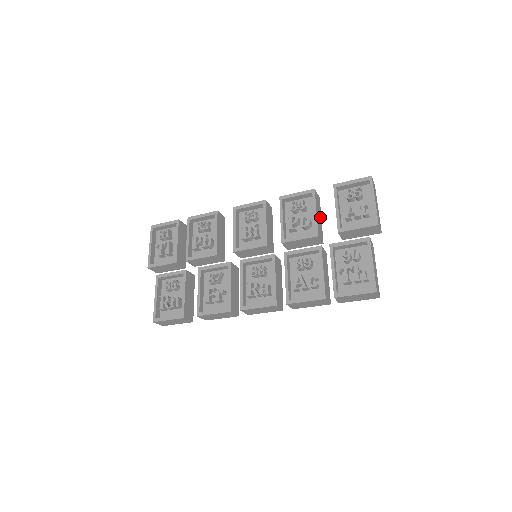
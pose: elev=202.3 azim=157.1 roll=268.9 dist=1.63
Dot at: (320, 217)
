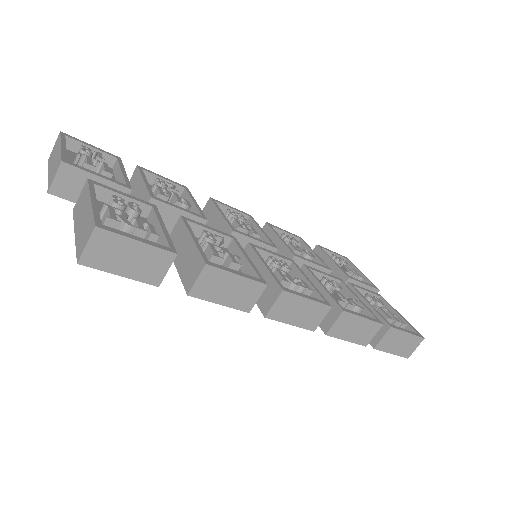
Dot at: occluded
